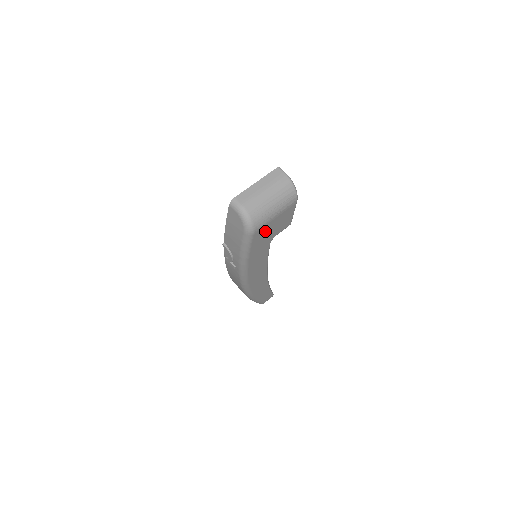
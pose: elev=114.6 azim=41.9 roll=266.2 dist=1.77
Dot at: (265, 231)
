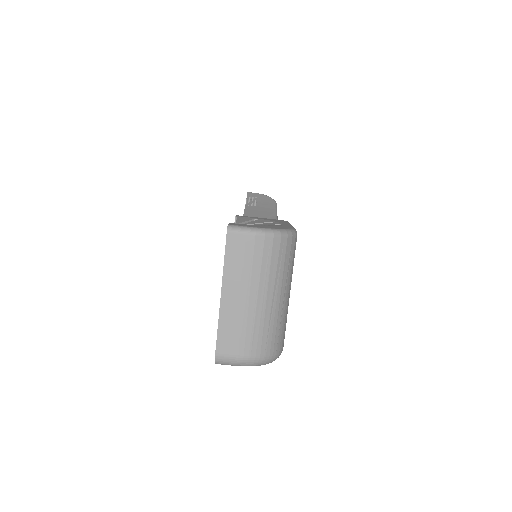
Dot at: occluded
